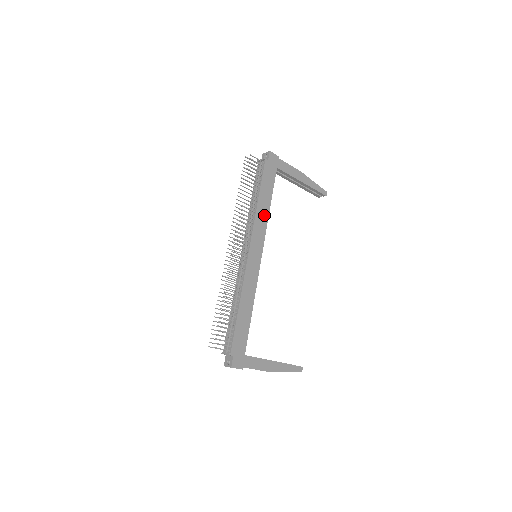
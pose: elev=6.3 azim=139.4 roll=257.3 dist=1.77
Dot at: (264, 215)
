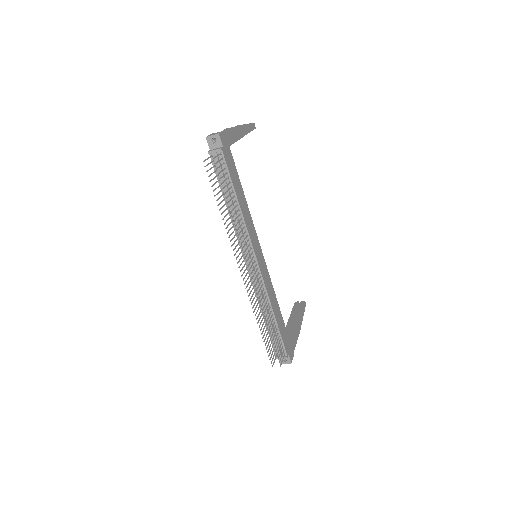
Dot at: (247, 213)
